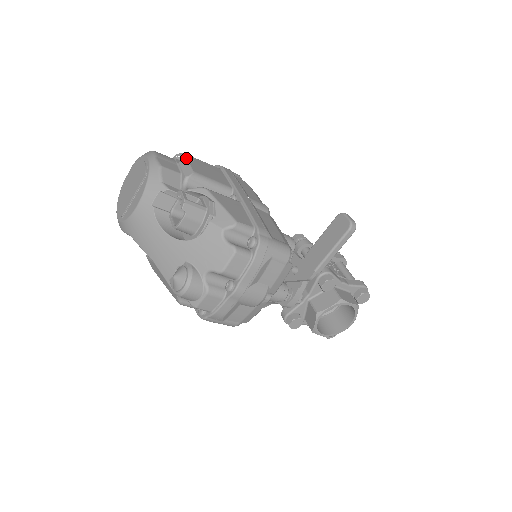
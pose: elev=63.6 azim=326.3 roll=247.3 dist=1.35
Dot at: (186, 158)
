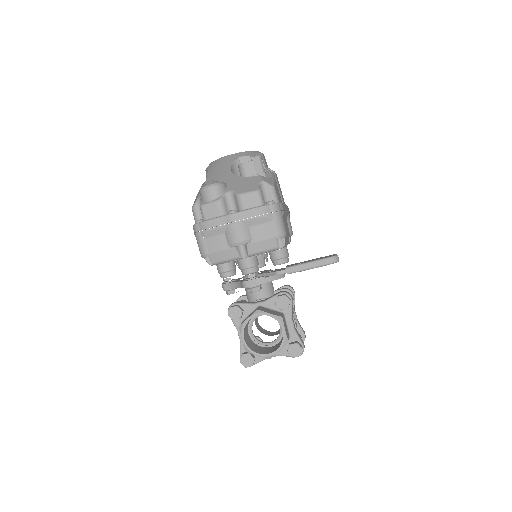
Dot at: (276, 174)
